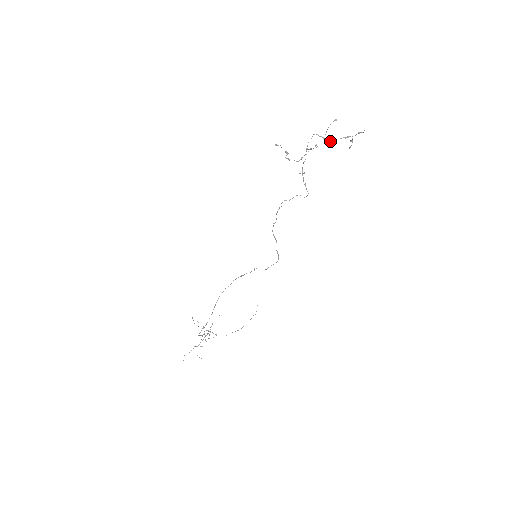
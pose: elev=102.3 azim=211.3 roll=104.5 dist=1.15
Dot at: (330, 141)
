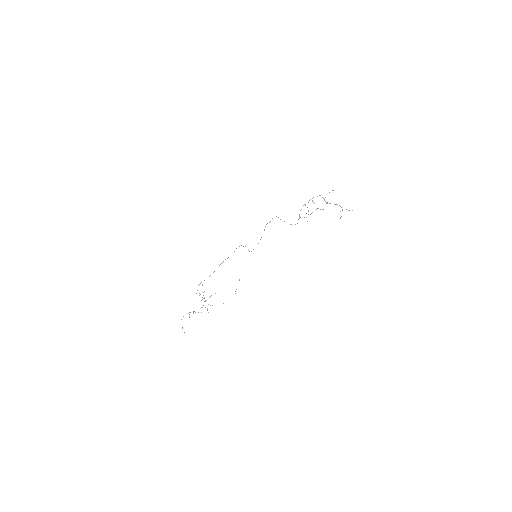
Dot at: (327, 203)
